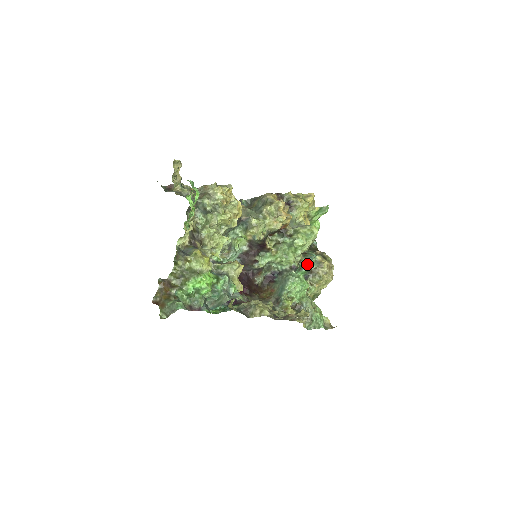
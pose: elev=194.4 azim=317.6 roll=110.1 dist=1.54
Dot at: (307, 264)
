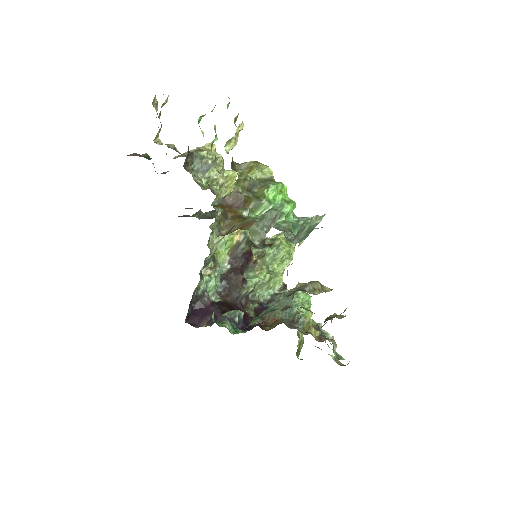
Dot at: occluded
